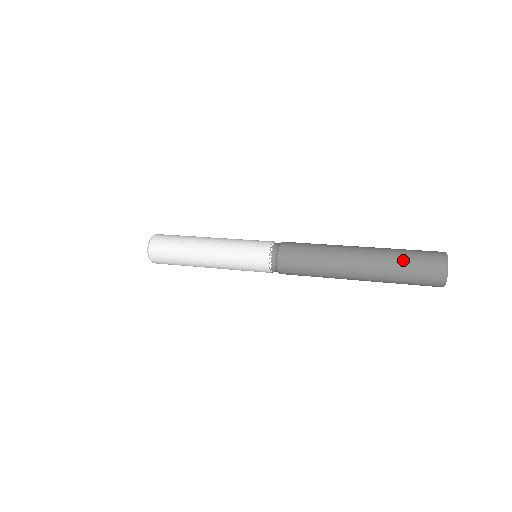
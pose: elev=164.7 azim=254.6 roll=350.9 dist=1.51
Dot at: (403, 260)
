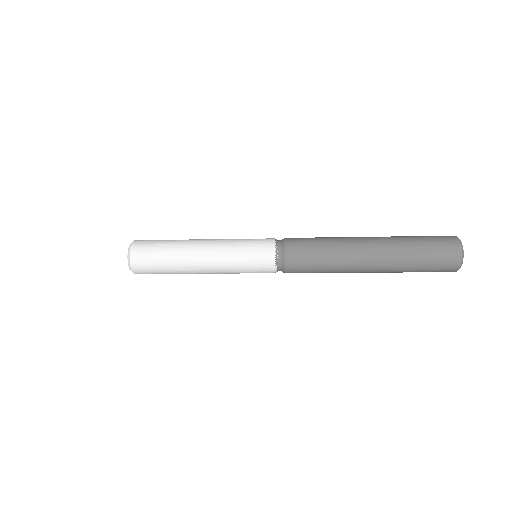
Dot at: (417, 242)
